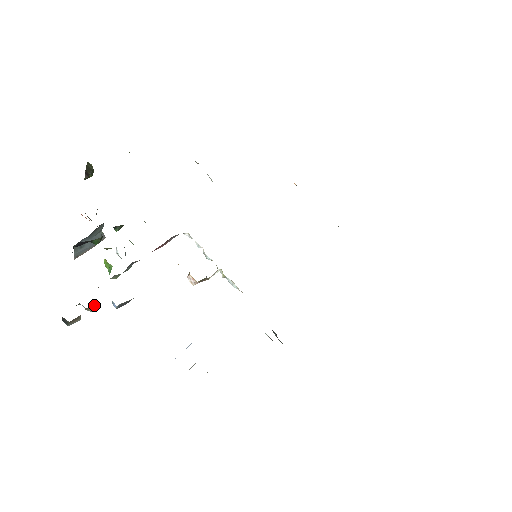
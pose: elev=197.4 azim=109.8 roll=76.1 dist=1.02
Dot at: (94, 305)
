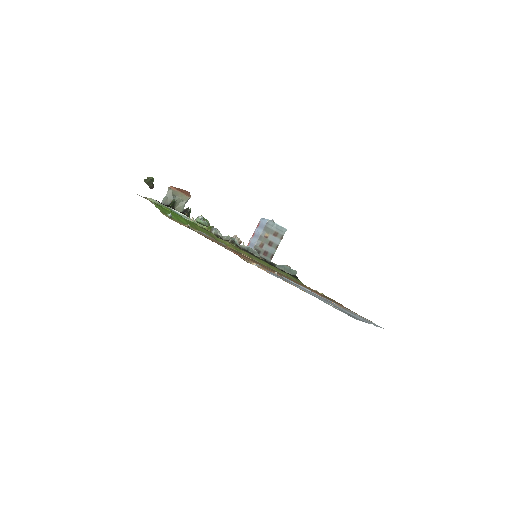
Dot at: occluded
